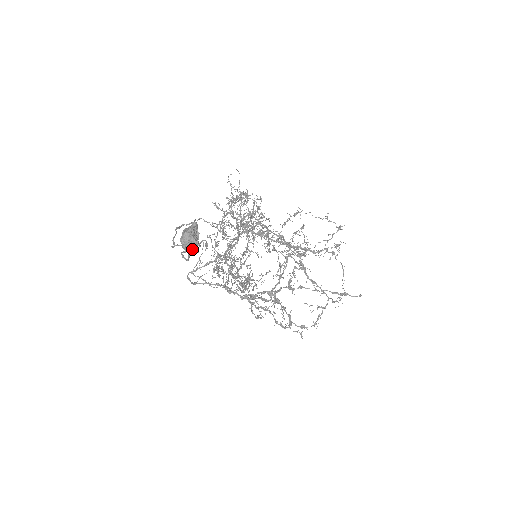
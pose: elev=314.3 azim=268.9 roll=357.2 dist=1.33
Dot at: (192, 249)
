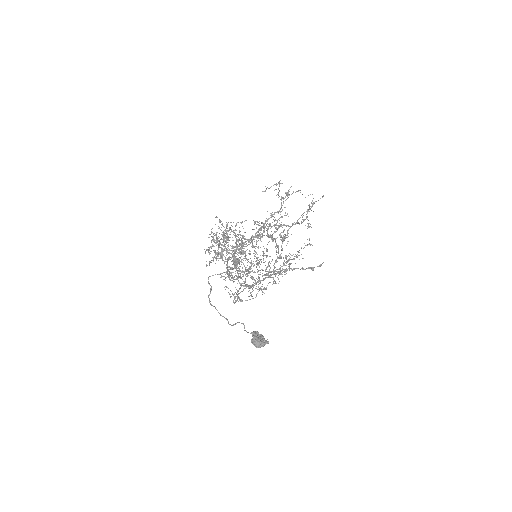
Dot at: (265, 344)
